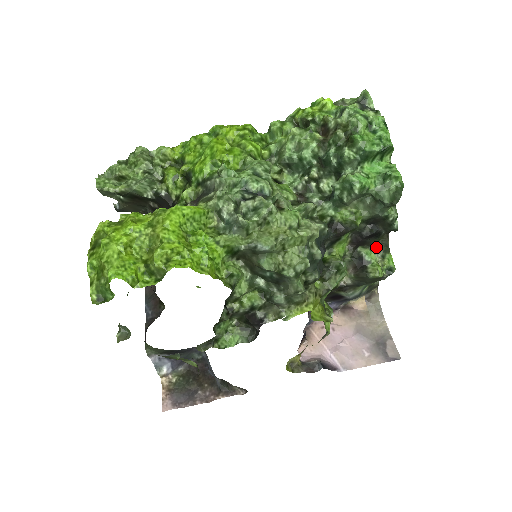
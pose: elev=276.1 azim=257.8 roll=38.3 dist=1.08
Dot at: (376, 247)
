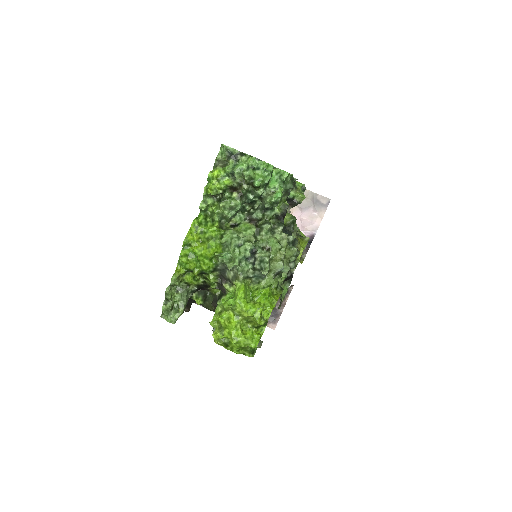
Dot at: occluded
